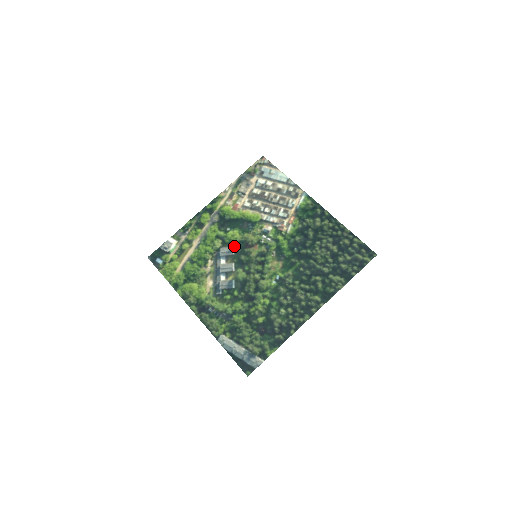
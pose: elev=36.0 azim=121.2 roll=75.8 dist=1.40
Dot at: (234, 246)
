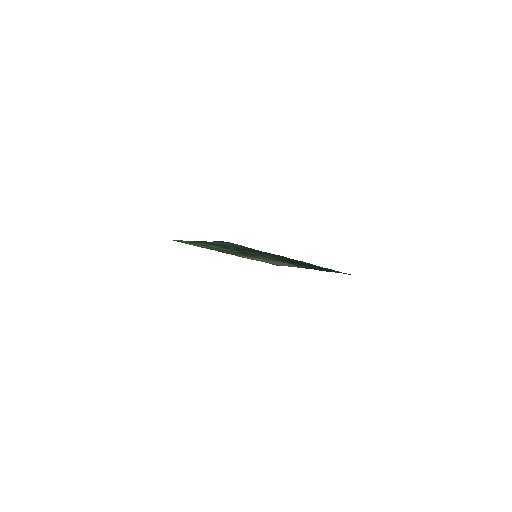
Dot at: (240, 253)
